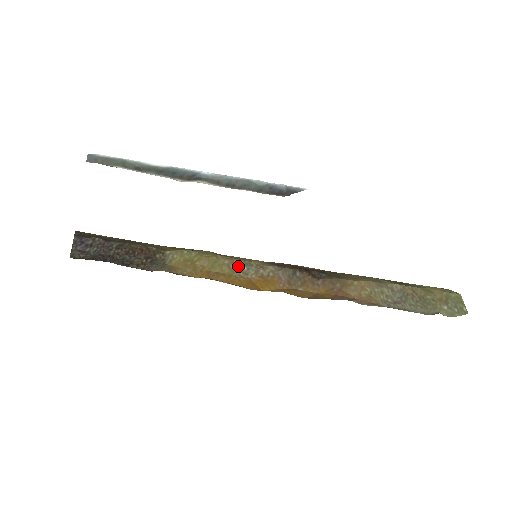
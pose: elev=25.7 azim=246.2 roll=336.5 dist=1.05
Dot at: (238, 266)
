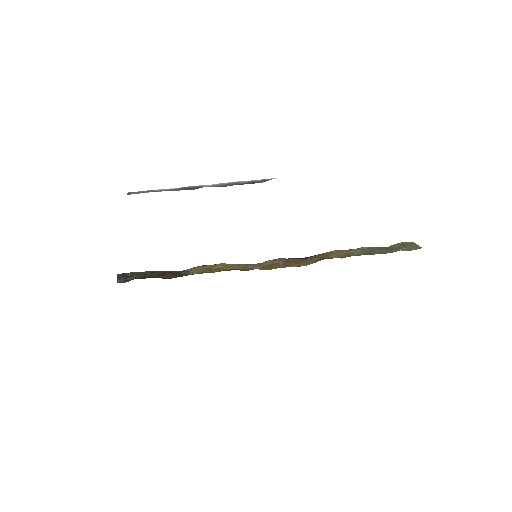
Dot at: (245, 266)
